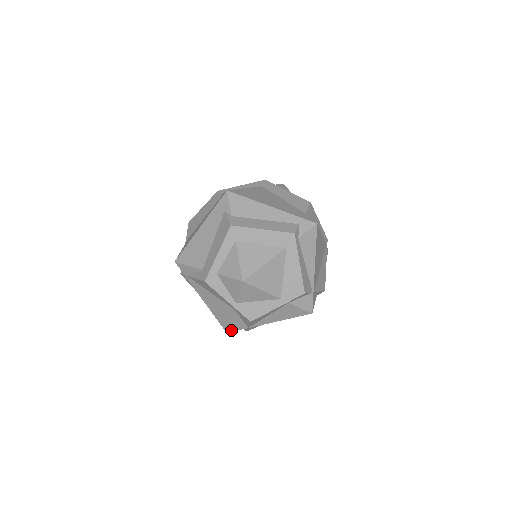
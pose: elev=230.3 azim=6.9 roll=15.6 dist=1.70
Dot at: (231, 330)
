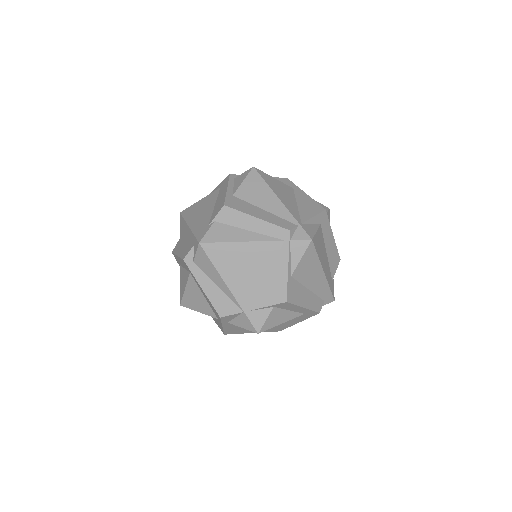
Dot at: occluded
